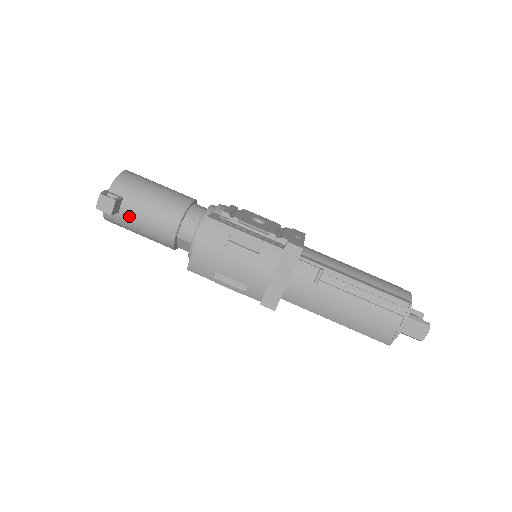
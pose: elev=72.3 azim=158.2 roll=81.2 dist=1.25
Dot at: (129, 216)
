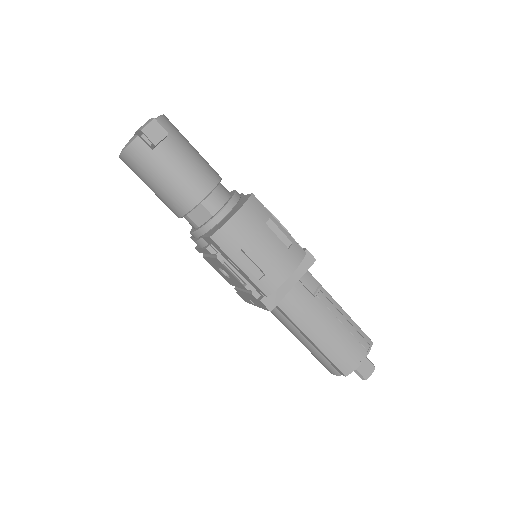
Dot at: (163, 158)
